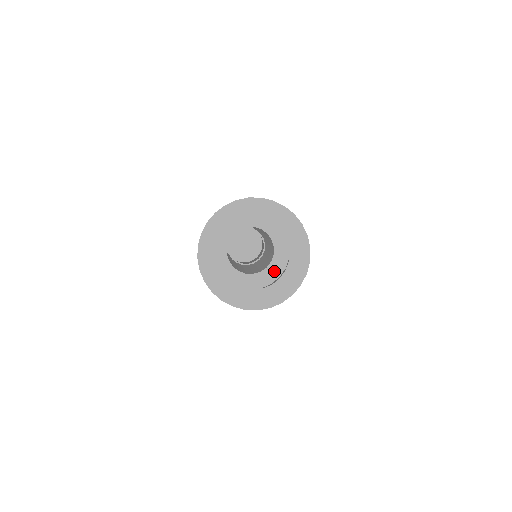
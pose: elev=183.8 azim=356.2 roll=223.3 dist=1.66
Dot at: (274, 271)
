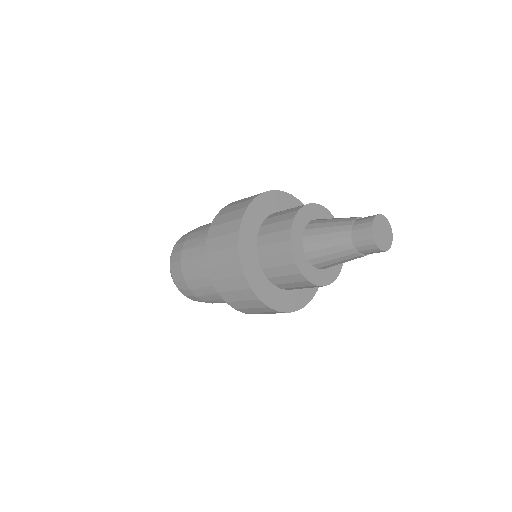
Dot at: occluded
